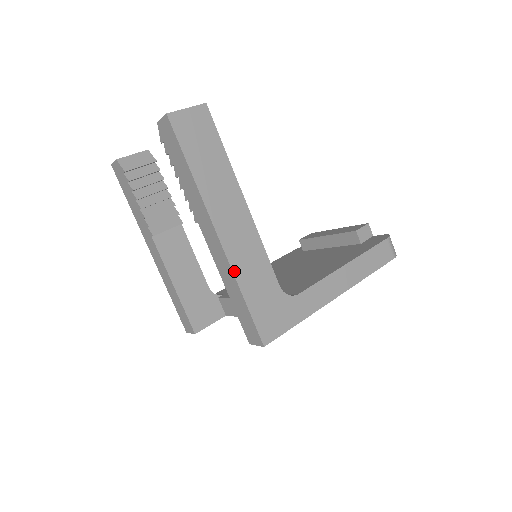
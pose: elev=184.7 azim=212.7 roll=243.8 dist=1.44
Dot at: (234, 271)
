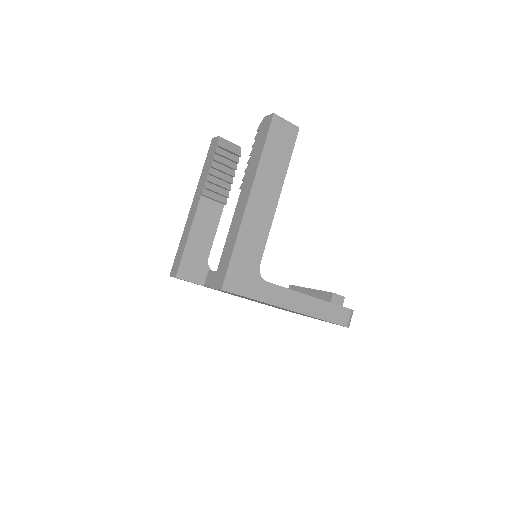
Dot at: (241, 228)
